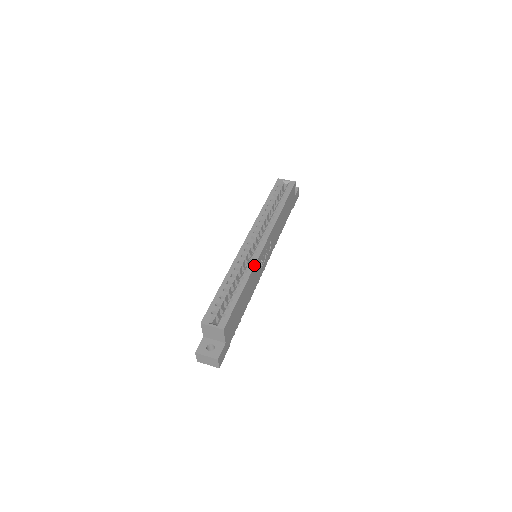
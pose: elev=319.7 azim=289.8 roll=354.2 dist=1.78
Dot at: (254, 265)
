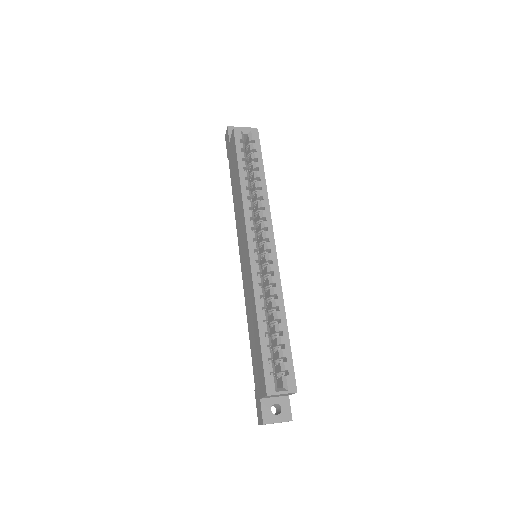
Dot at: (280, 284)
